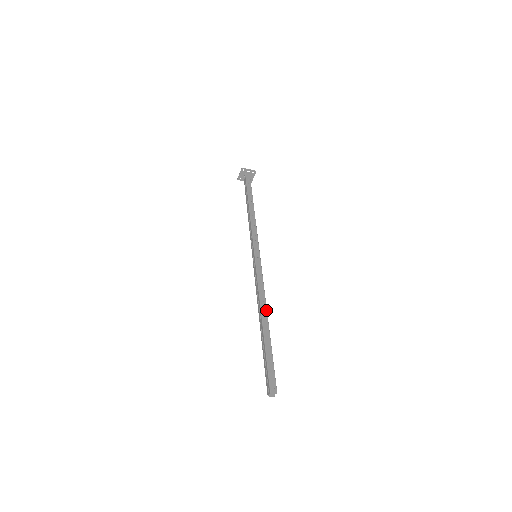
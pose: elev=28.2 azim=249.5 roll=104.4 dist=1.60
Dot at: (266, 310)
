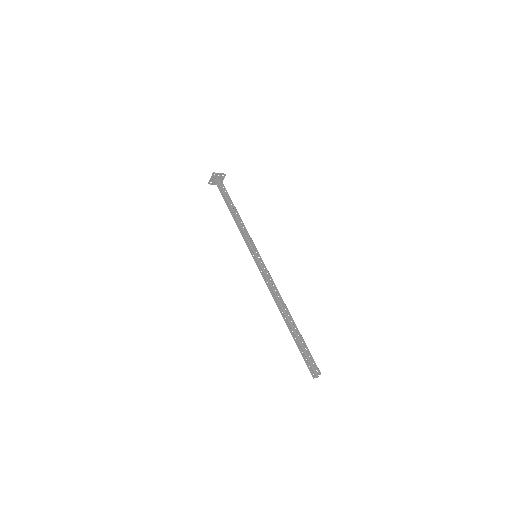
Dot at: (285, 304)
